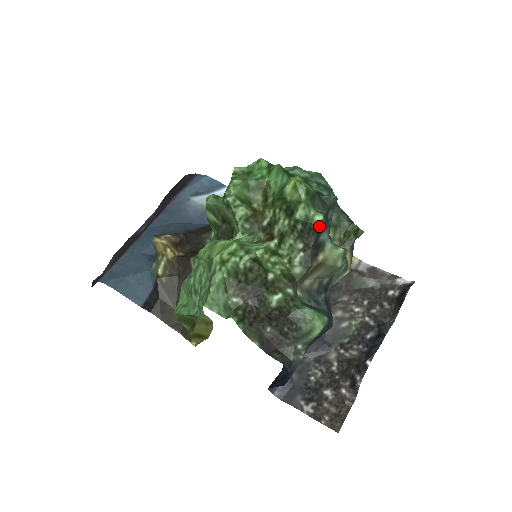
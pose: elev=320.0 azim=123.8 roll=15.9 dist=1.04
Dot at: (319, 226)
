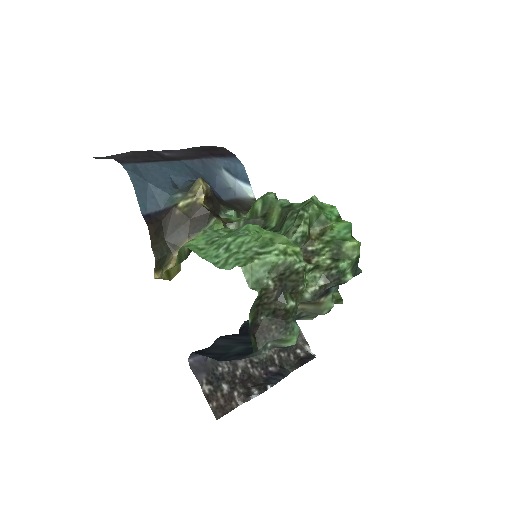
Dot at: (345, 282)
